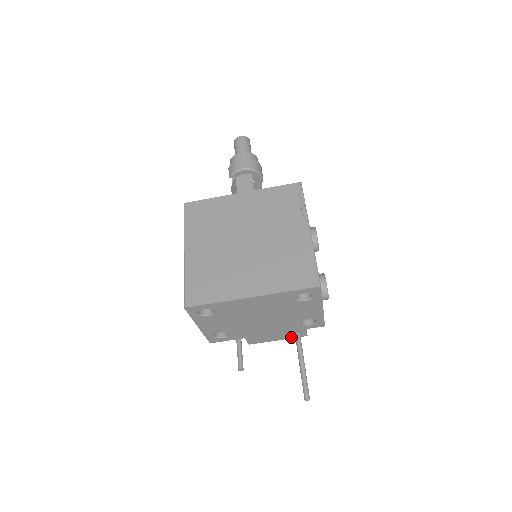
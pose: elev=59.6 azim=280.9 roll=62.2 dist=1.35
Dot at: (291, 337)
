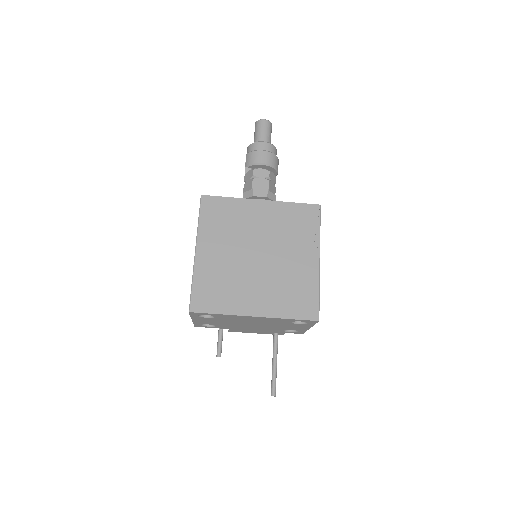
Dot at: (269, 333)
